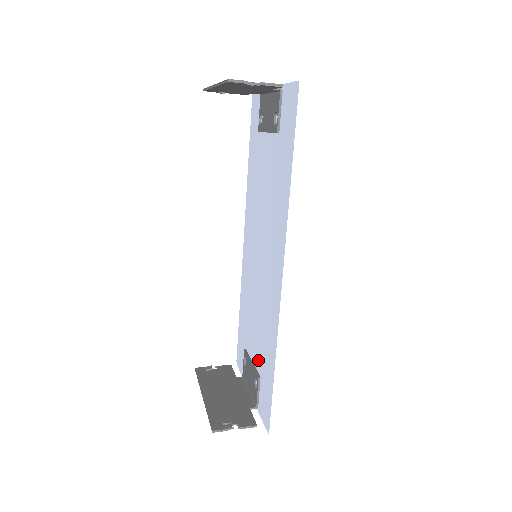
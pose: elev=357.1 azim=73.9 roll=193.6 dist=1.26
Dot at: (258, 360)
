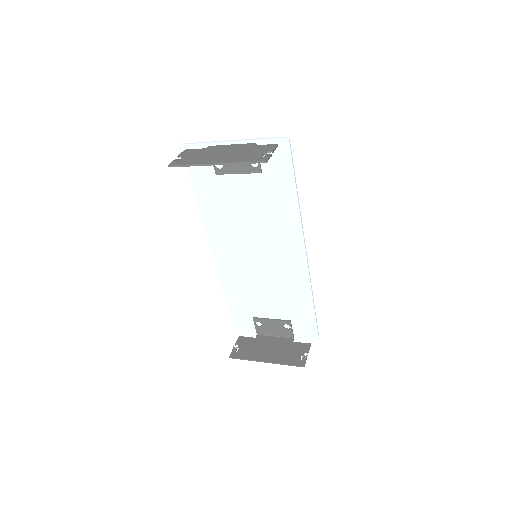
Dot at: (282, 313)
